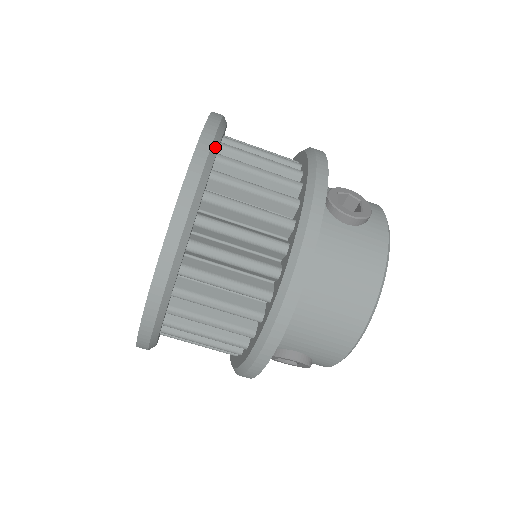
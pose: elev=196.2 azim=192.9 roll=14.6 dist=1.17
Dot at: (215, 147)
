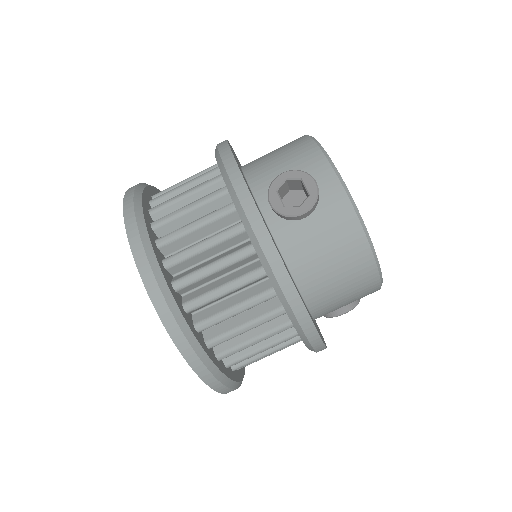
Dot at: (158, 273)
